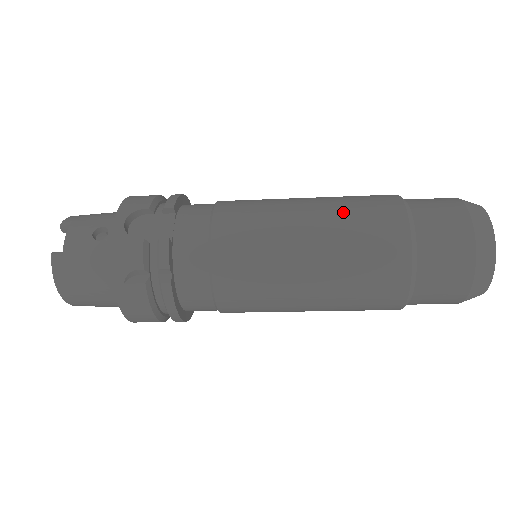
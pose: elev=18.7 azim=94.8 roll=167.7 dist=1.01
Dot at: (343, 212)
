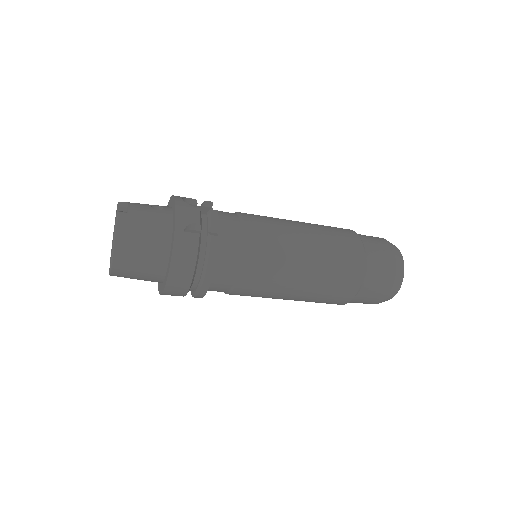
Dot at: (318, 225)
